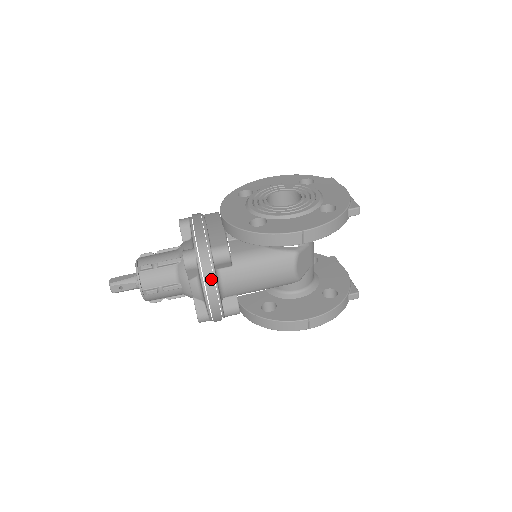
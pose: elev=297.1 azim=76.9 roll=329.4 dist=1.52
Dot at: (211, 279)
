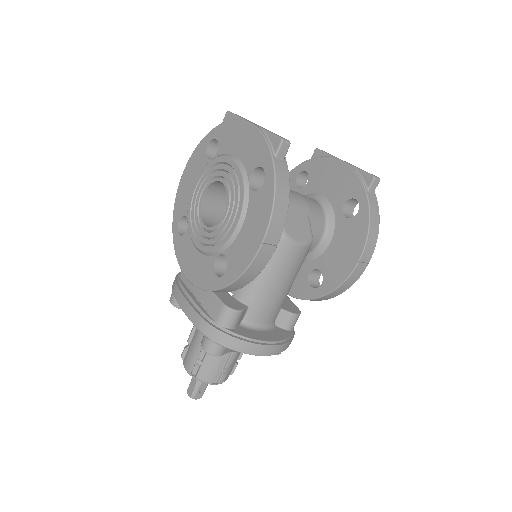
Dot at: (247, 345)
